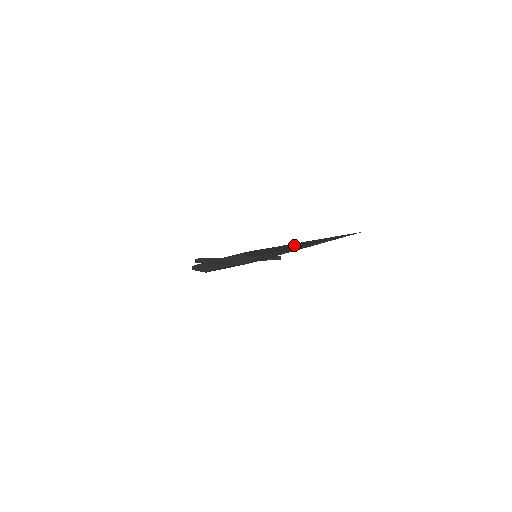
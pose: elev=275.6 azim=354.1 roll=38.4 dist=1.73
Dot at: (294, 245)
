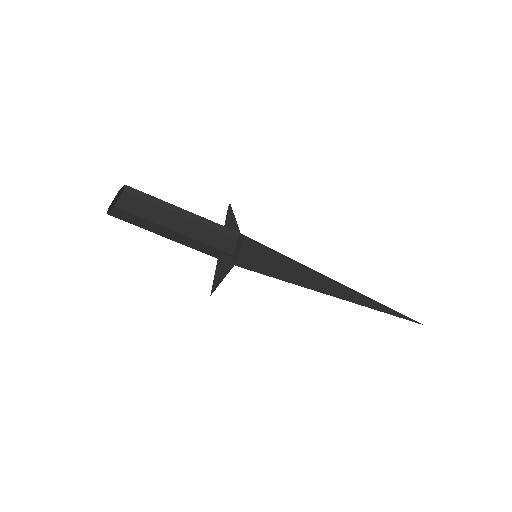
Dot at: (325, 277)
